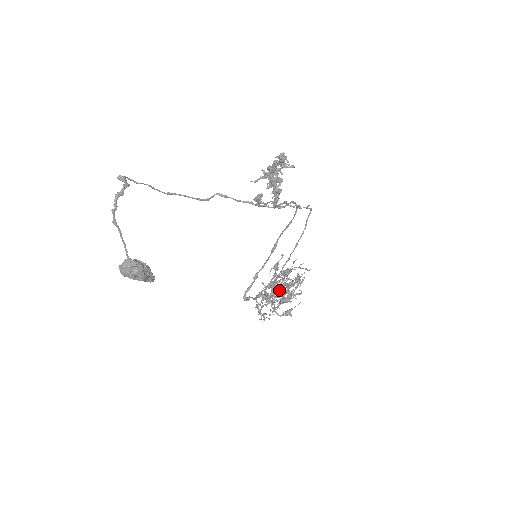
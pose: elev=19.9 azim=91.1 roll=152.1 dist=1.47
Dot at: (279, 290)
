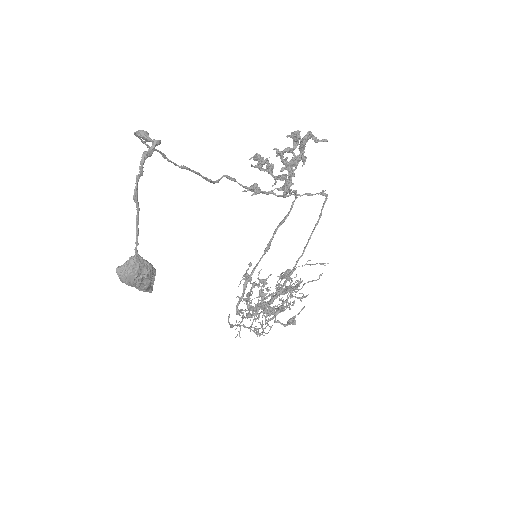
Dot at: (276, 297)
